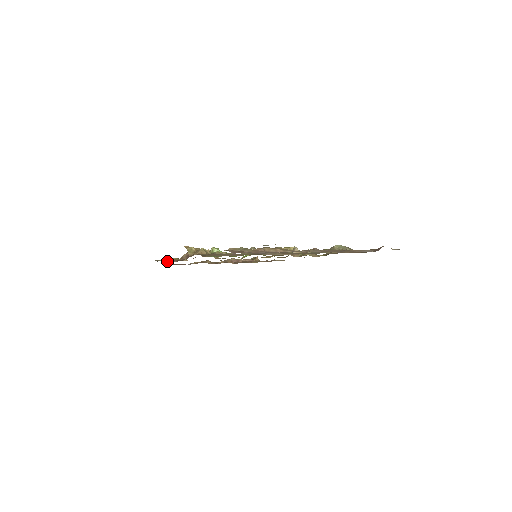
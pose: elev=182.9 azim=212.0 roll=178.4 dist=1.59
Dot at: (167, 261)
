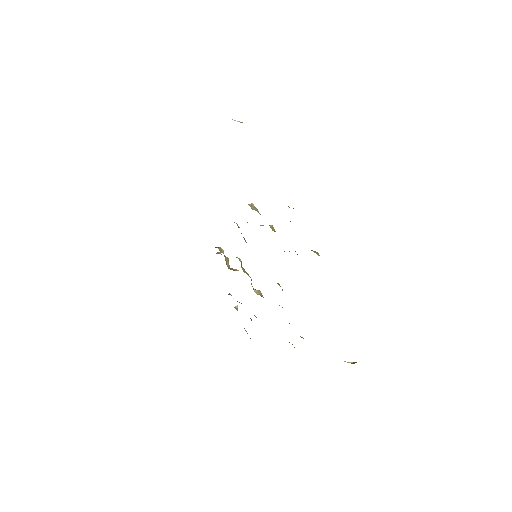
Dot at: occluded
